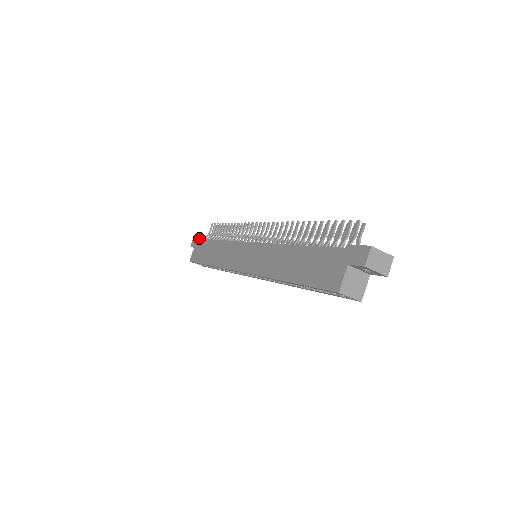
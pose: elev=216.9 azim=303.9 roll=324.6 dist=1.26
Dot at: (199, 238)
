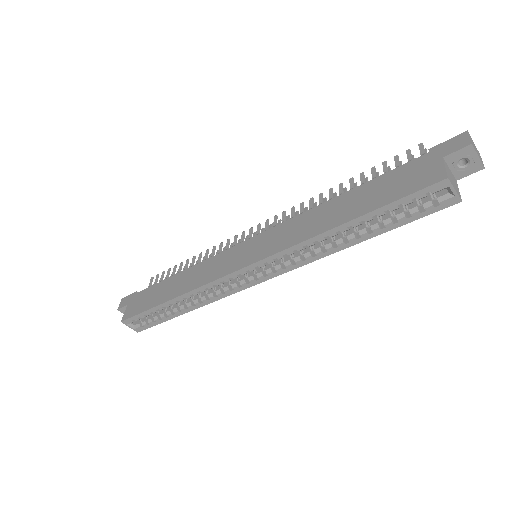
Dot at: (135, 293)
